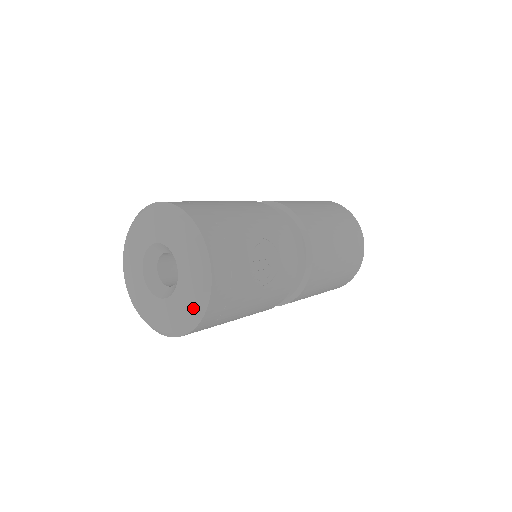
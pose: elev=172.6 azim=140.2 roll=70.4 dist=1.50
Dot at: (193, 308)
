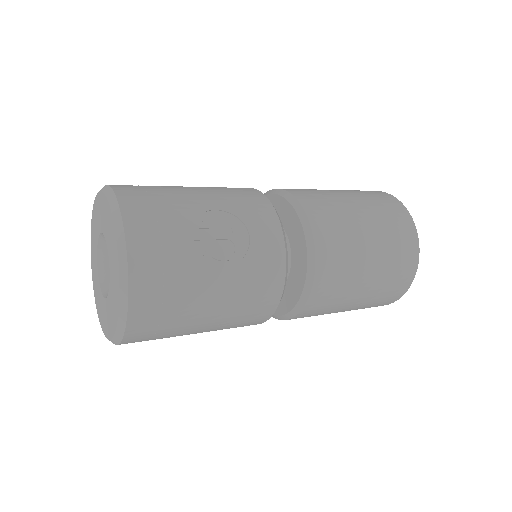
Dot at: (117, 293)
